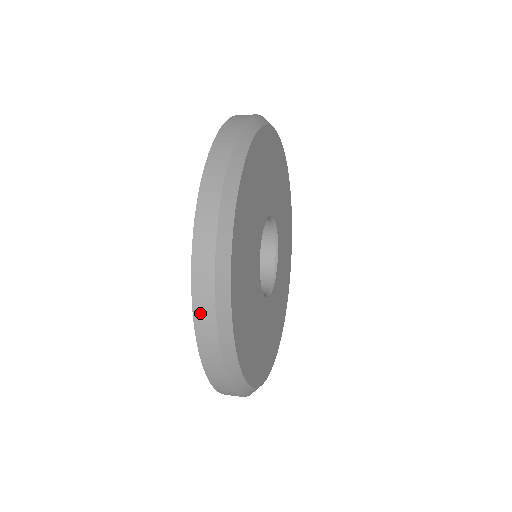
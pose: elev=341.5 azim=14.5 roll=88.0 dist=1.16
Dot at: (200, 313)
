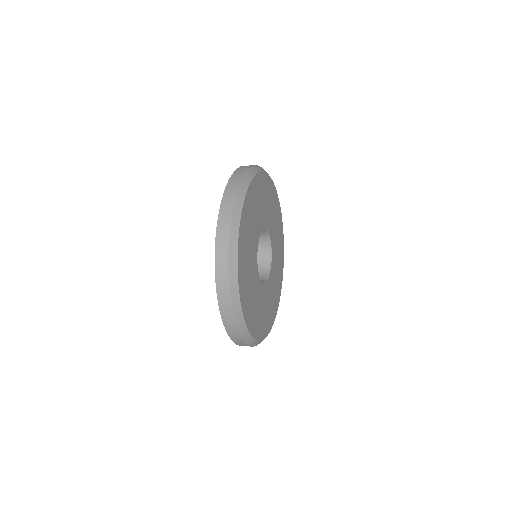
Dot at: (221, 293)
